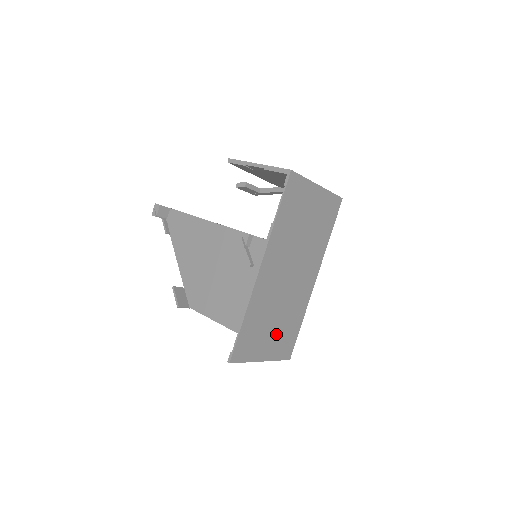
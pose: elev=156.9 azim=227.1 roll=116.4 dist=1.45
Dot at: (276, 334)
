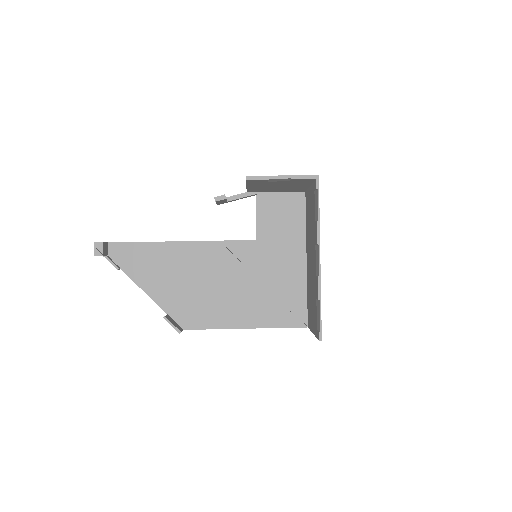
Dot at: occluded
